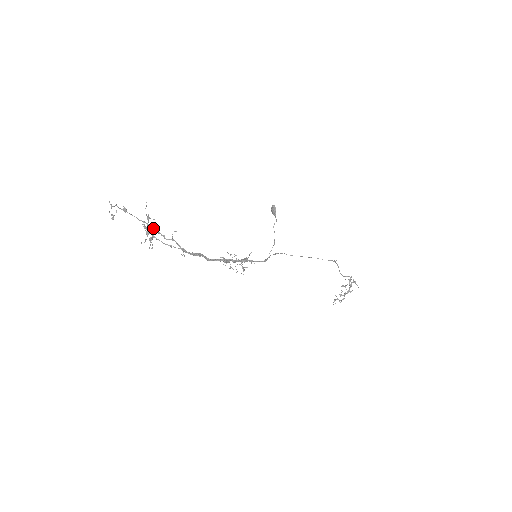
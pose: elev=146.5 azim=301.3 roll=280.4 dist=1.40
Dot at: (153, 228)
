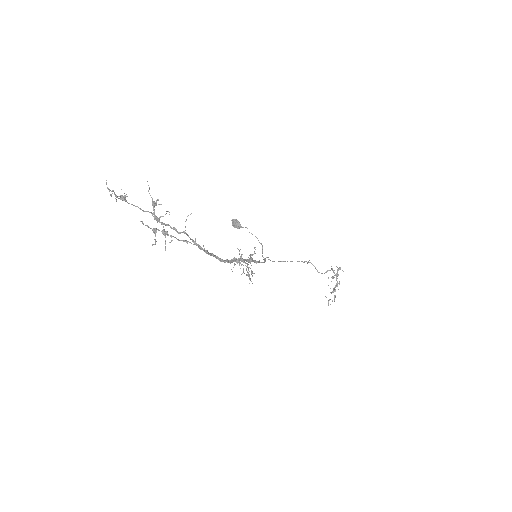
Dot at: (166, 211)
